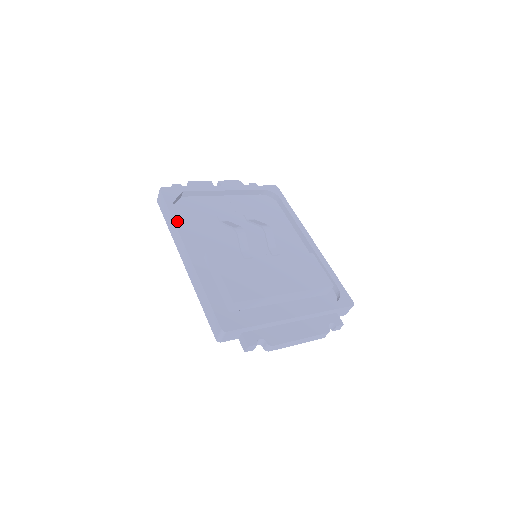
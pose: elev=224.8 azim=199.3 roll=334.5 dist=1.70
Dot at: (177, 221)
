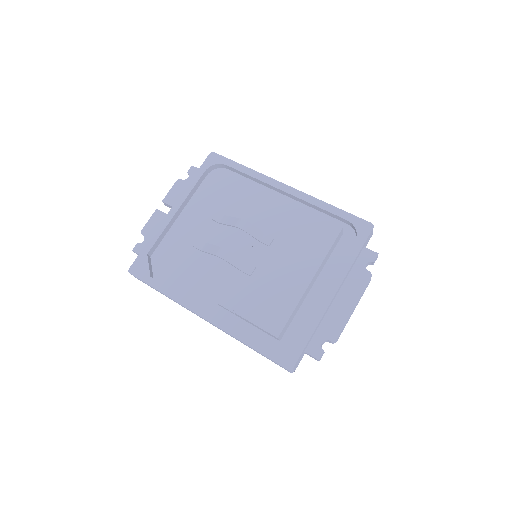
Dot at: (170, 294)
